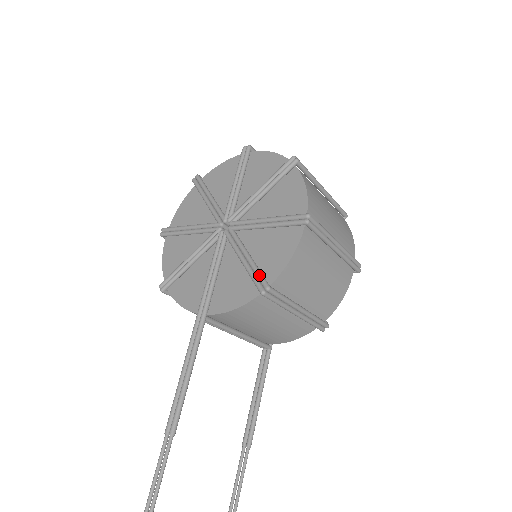
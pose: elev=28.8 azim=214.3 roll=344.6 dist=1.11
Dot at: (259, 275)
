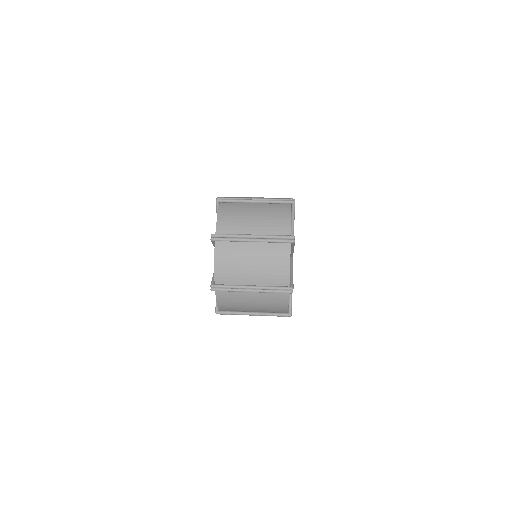
Dot at: occluded
